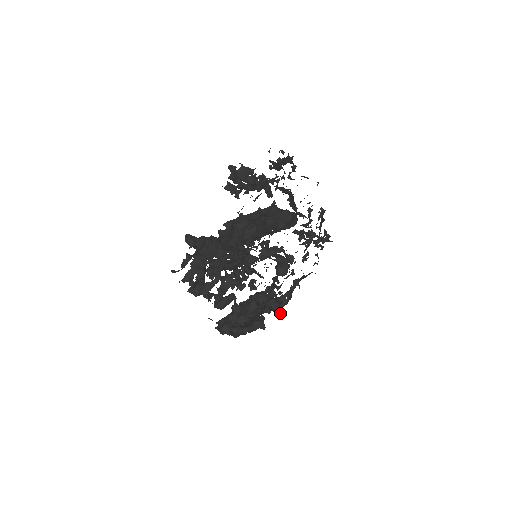
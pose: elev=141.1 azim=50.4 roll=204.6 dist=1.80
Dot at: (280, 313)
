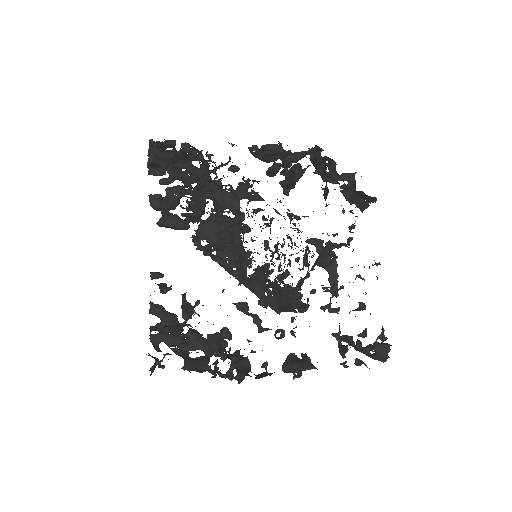
Dot at: (242, 380)
